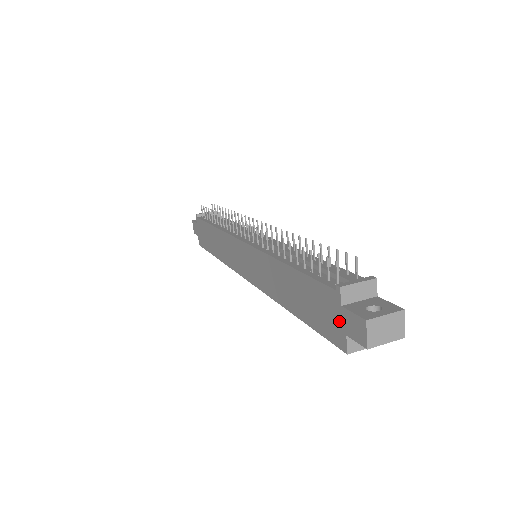
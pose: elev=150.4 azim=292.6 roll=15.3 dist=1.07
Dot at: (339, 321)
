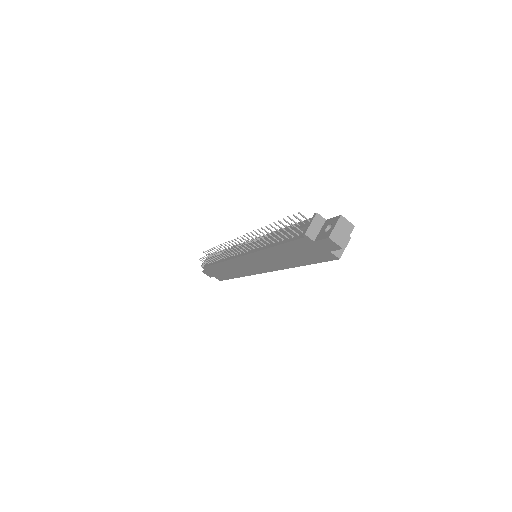
Dot at: (321, 249)
